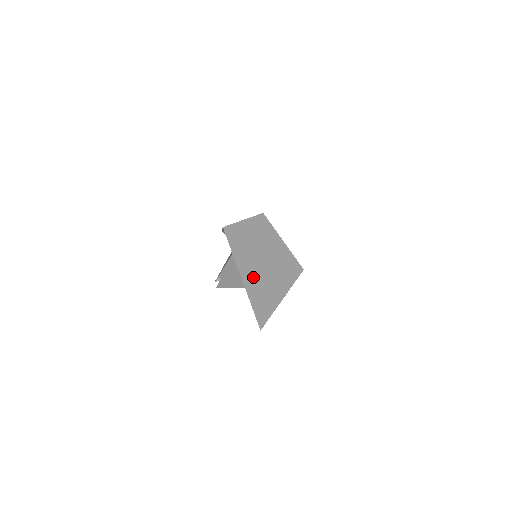
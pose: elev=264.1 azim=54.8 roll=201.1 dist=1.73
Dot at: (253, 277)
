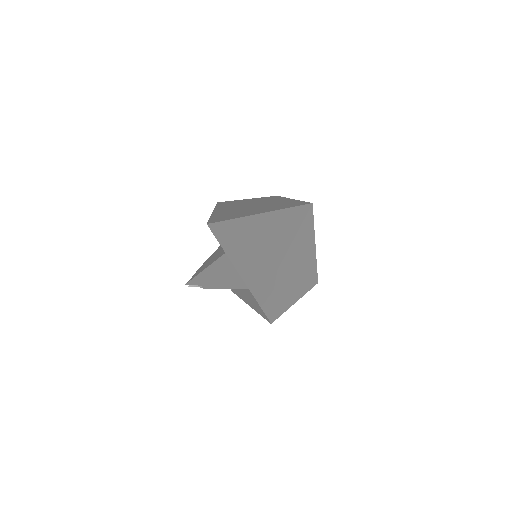
Dot at: (231, 209)
